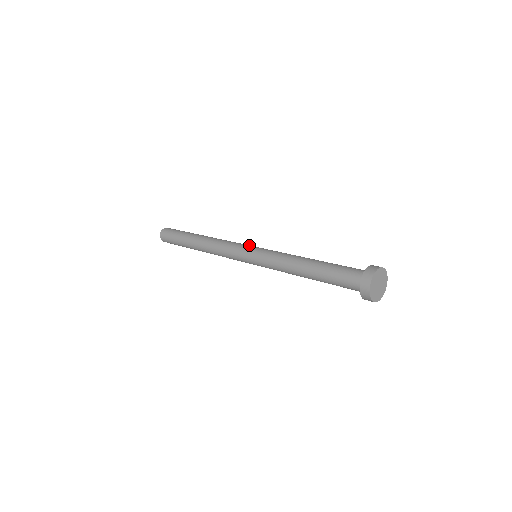
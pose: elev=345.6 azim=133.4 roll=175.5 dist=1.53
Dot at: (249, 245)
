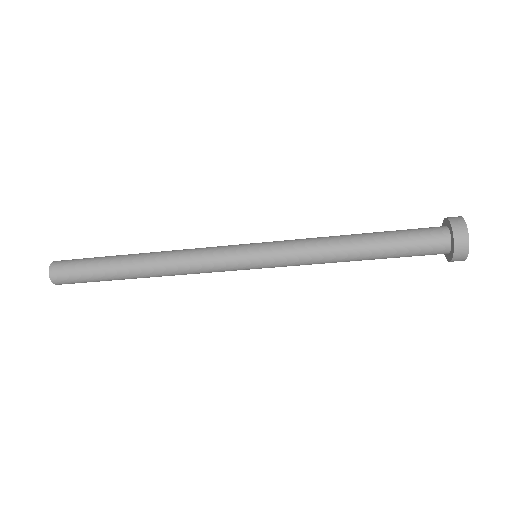
Dot at: occluded
